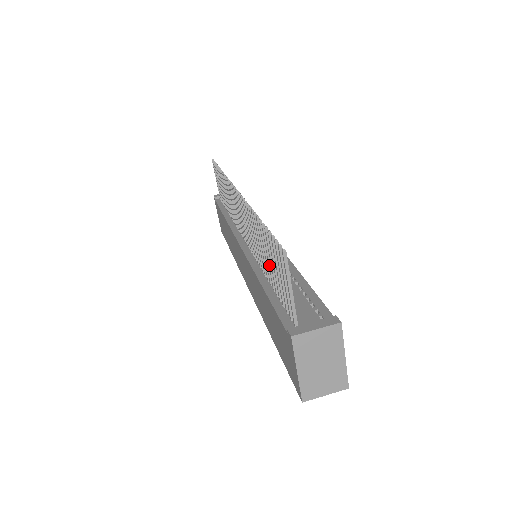
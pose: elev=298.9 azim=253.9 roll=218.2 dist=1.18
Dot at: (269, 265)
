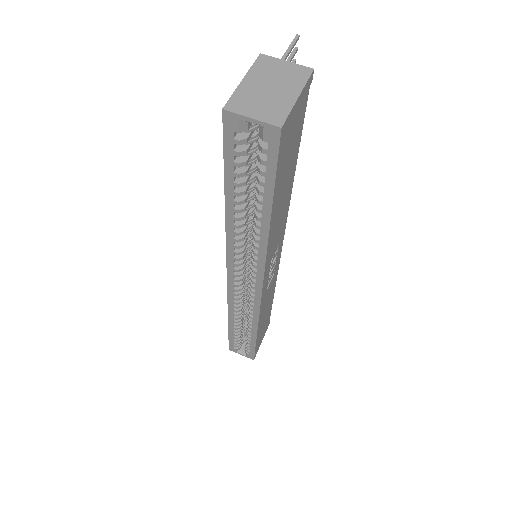
Dot at: occluded
